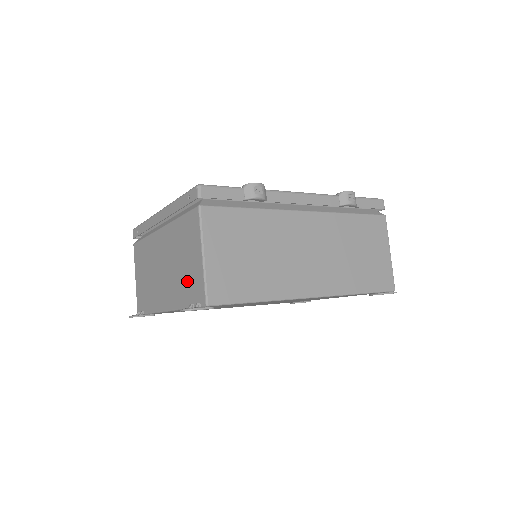
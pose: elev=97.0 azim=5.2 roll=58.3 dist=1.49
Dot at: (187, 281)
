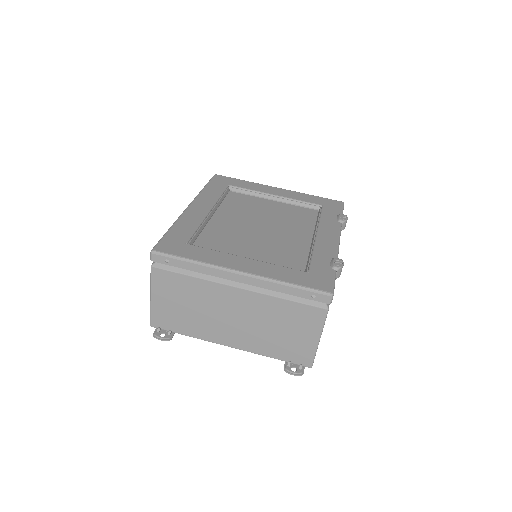
Dot at: (284, 345)
